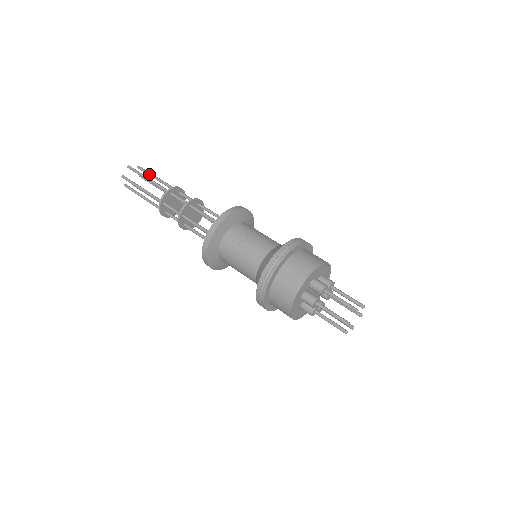
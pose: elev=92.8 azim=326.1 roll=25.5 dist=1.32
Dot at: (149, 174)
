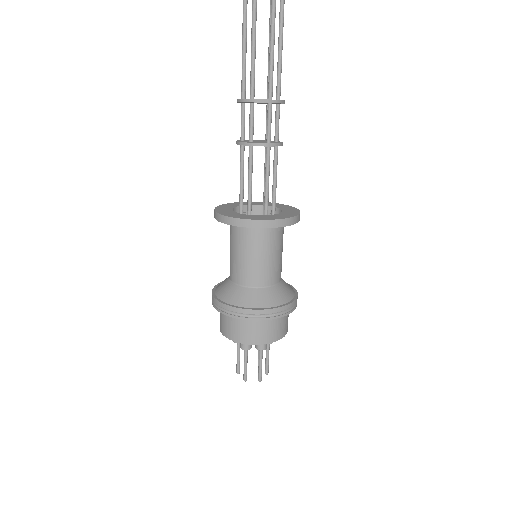
Dot at: (281, 29)
